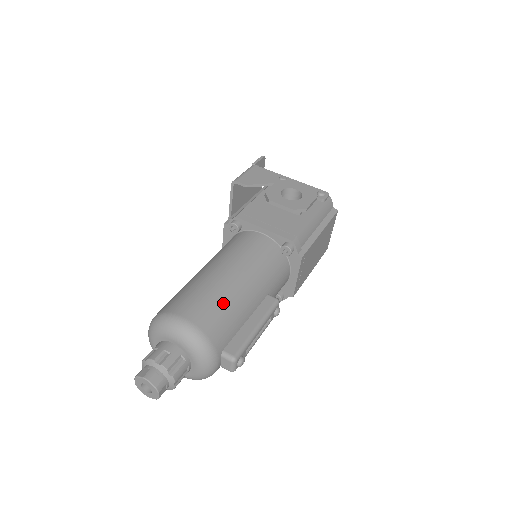
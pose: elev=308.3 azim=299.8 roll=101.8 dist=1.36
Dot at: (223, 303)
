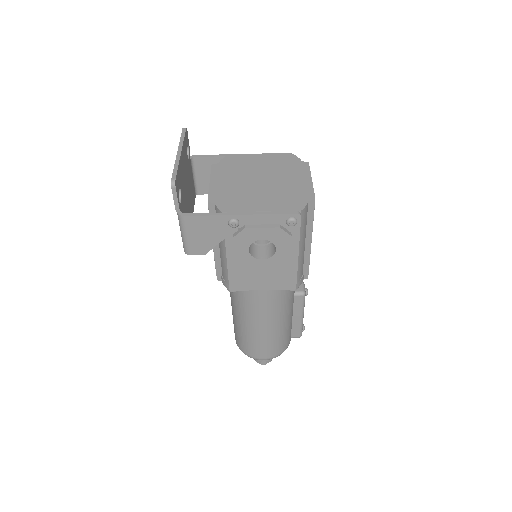
Dot at: (277, 340)
